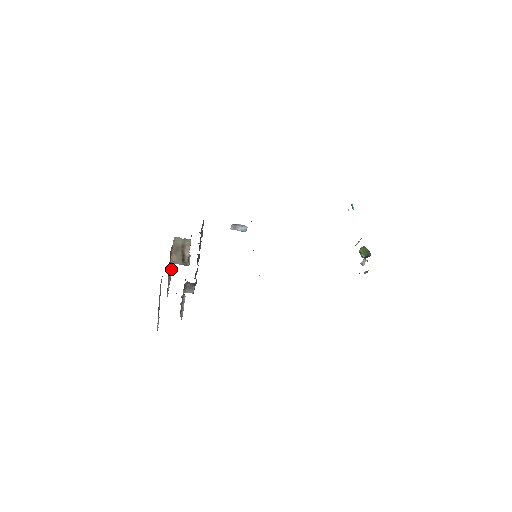
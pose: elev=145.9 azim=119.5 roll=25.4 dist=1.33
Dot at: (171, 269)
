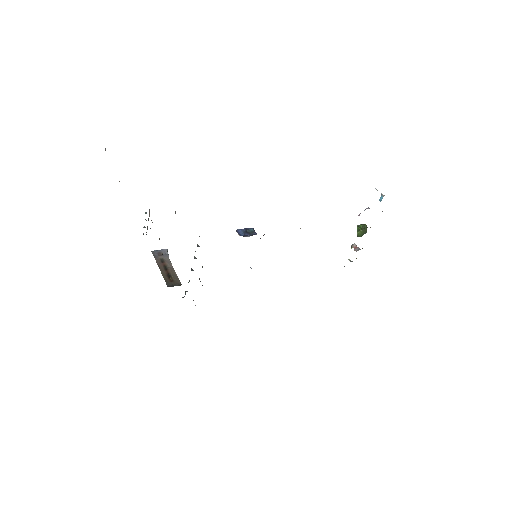
Dot at: (149, 210)
